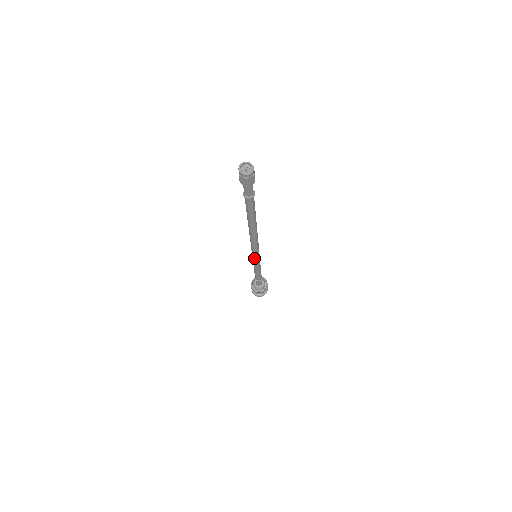
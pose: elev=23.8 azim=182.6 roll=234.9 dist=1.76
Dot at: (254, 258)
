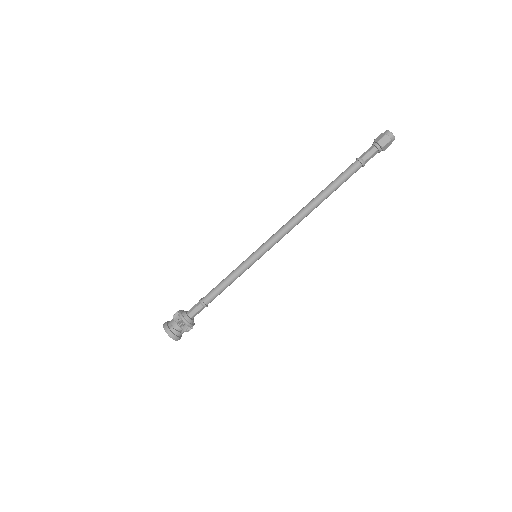
Dot at: (255, 252)
